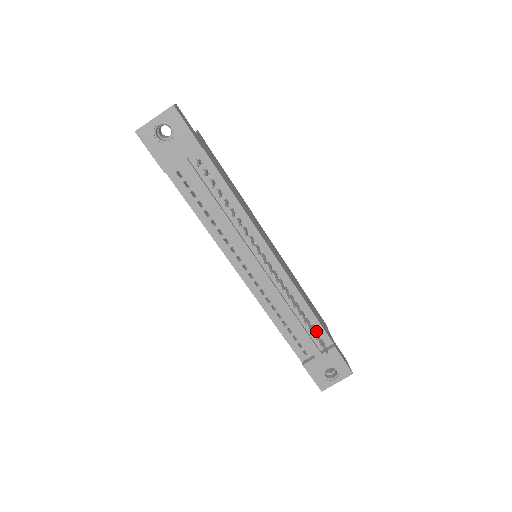
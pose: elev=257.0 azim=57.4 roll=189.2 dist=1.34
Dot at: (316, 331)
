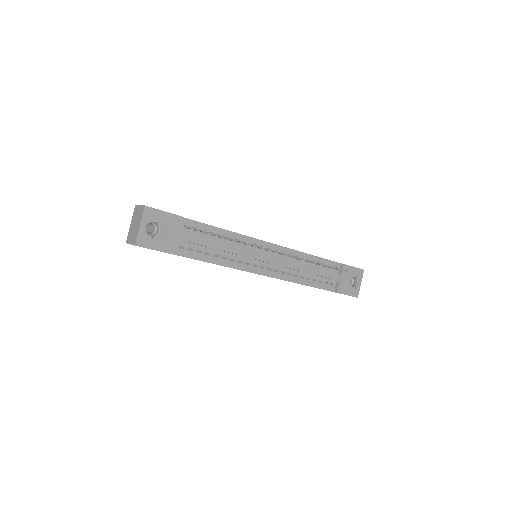
Dot at: occluded
